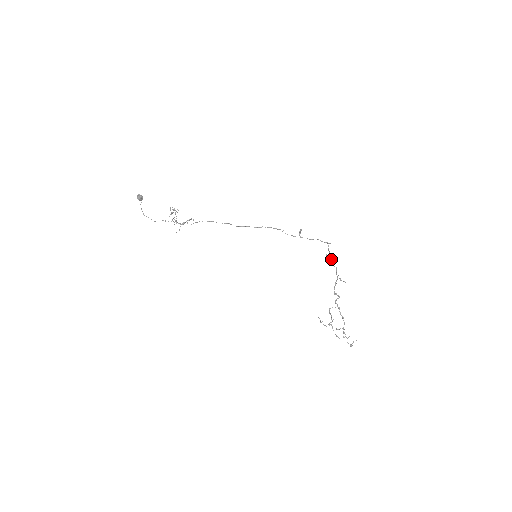
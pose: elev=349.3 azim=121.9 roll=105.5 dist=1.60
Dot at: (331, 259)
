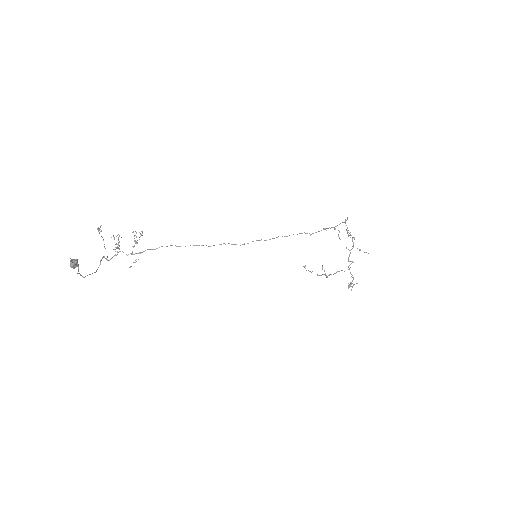
Dot at: (347, 232)
